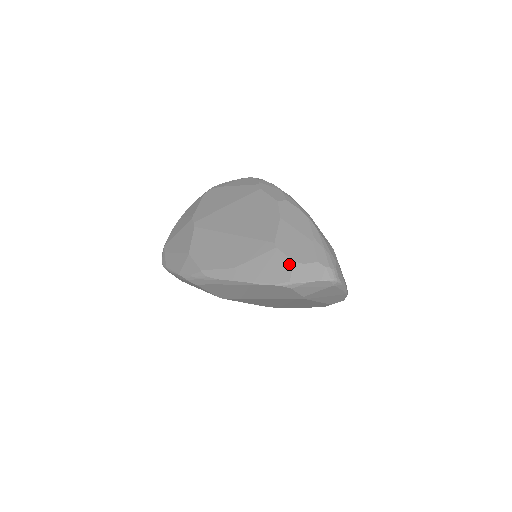
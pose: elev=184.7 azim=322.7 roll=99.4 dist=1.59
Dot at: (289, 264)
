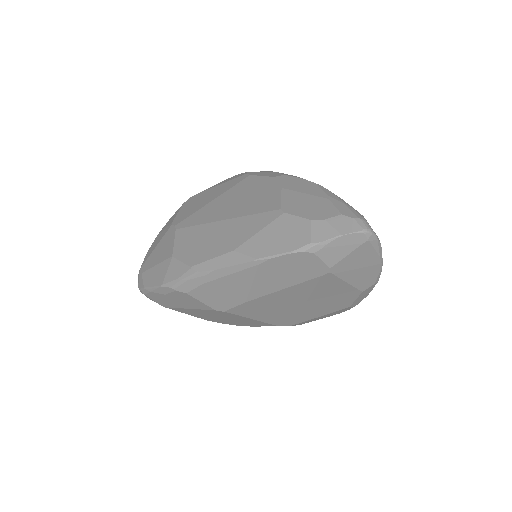
Dot at: (305, 224)
